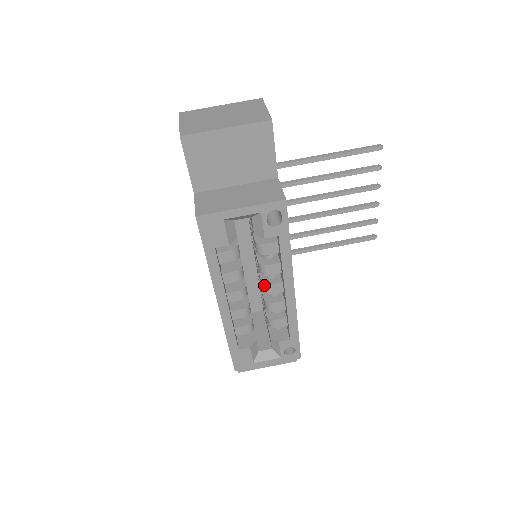
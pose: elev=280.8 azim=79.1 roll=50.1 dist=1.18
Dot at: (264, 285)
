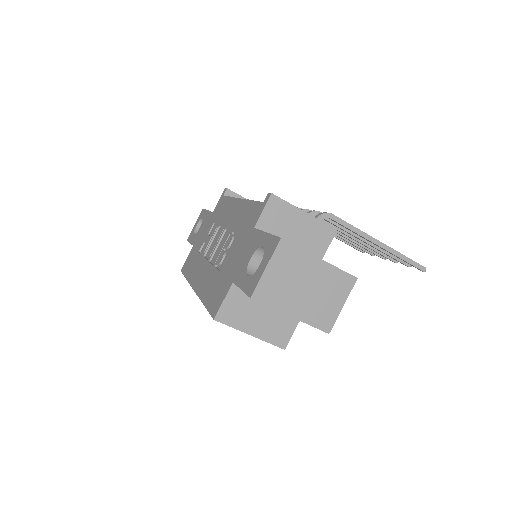
Dot at: occluded
